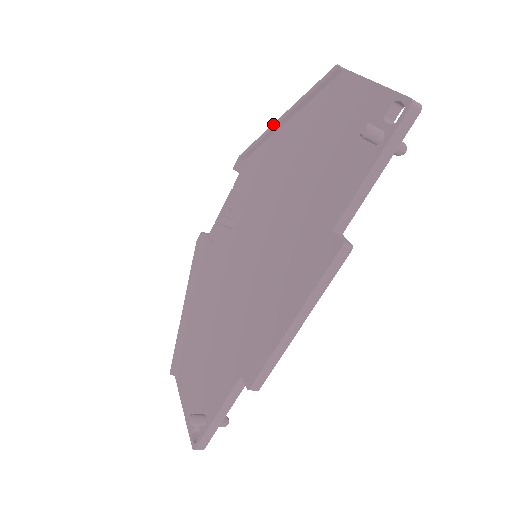
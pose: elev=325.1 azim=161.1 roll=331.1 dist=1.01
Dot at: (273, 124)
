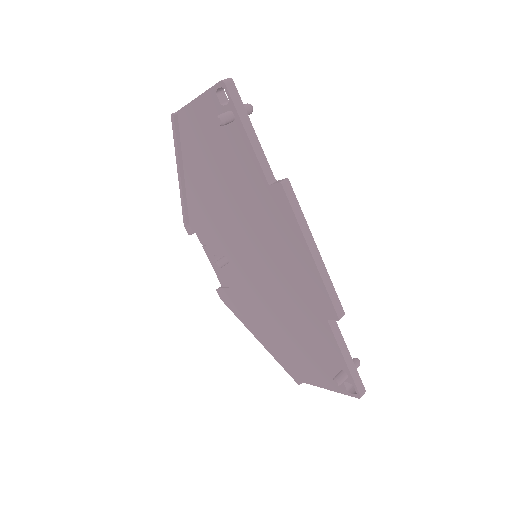
Dot at: (179, 184)
